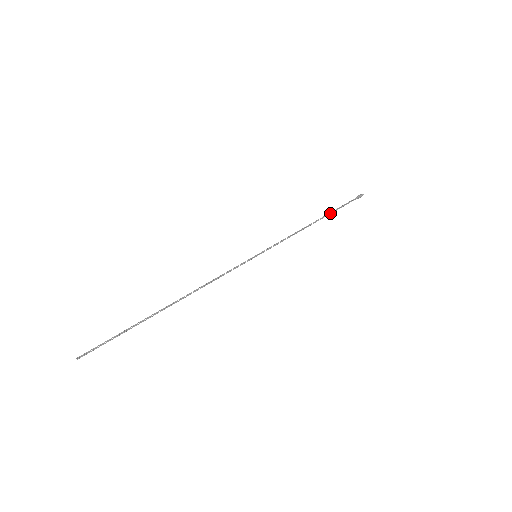
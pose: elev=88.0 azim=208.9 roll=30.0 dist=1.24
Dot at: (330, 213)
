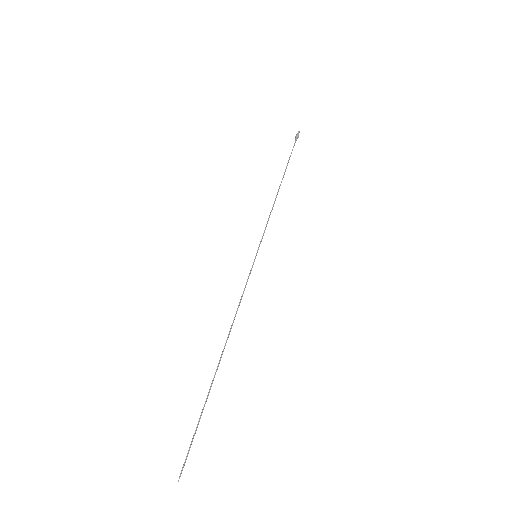
Dot at: occluded
